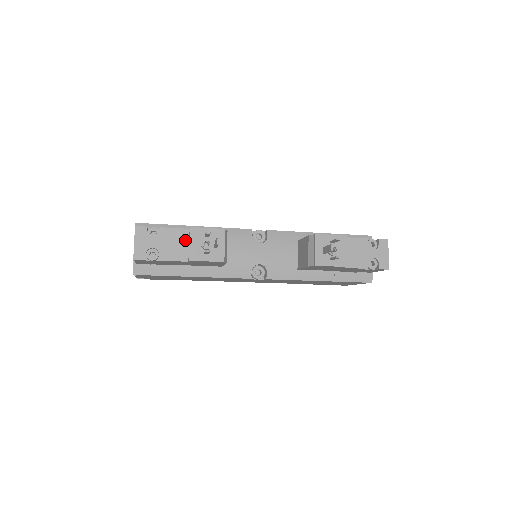
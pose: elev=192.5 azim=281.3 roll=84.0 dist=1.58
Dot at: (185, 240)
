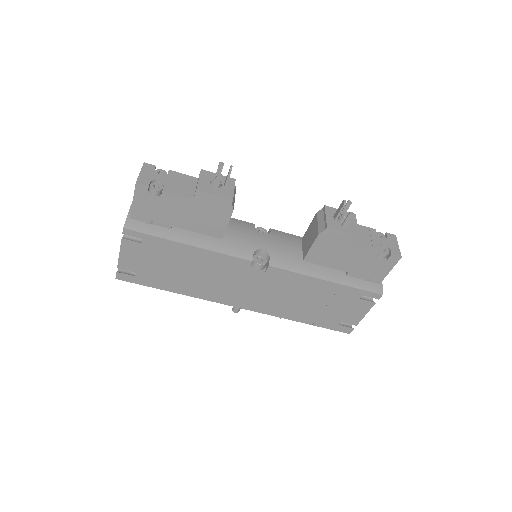
Dot at: (192, 184)
